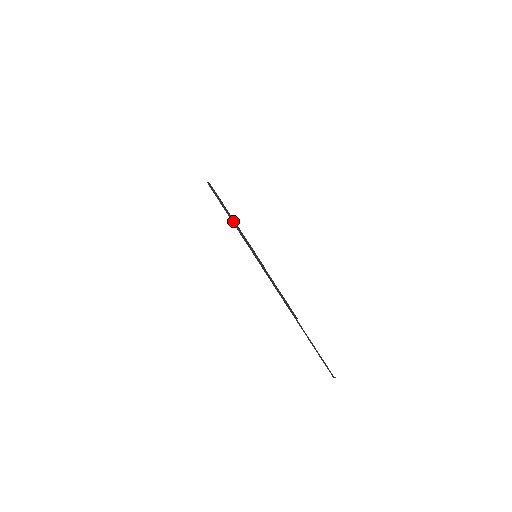
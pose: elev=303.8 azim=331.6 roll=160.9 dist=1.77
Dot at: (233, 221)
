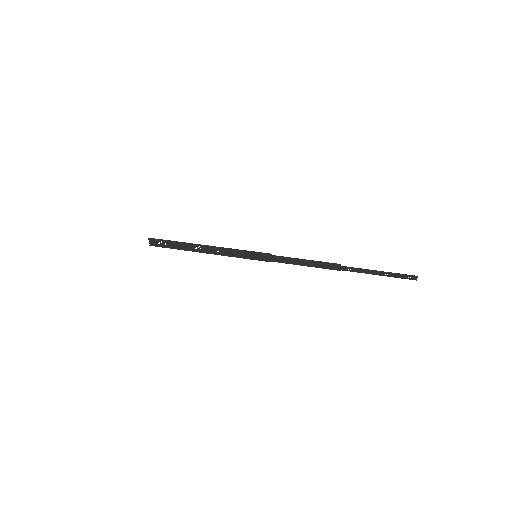
Dot at: (207, 246)
